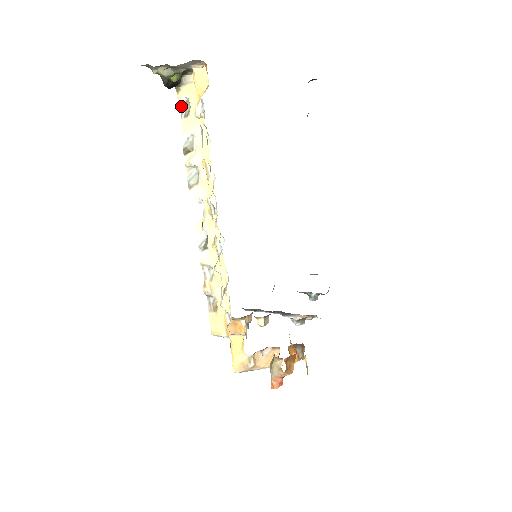
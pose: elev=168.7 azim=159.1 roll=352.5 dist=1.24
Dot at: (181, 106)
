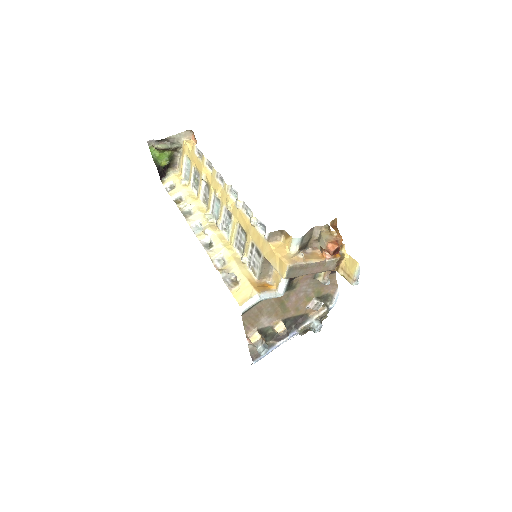
Dot at: (166, 188)
